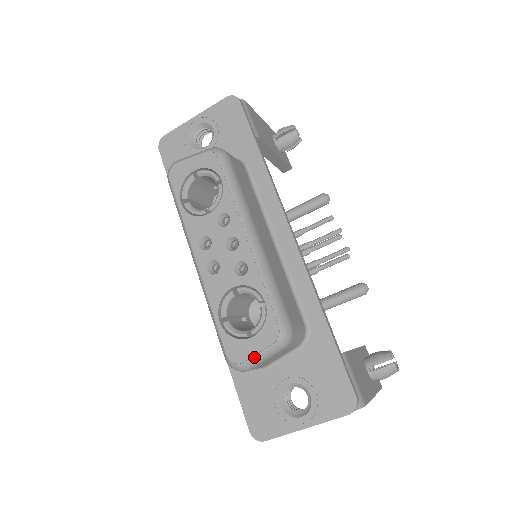
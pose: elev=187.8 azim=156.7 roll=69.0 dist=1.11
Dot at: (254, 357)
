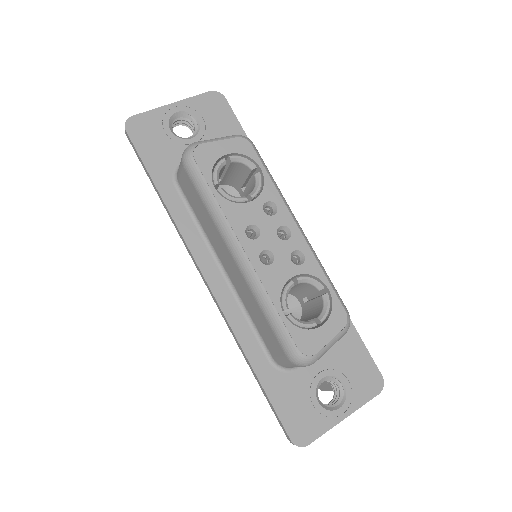
Dot at: (326, 346)
